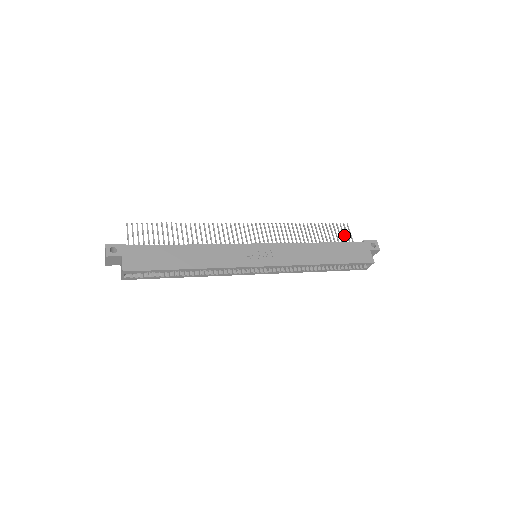
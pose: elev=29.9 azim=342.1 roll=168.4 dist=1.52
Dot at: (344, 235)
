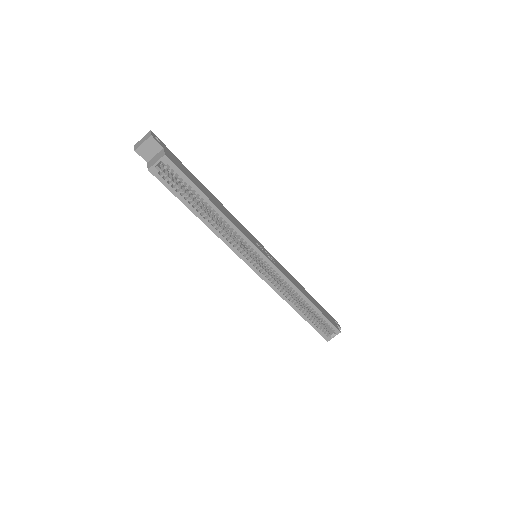
Dot at: occluded
